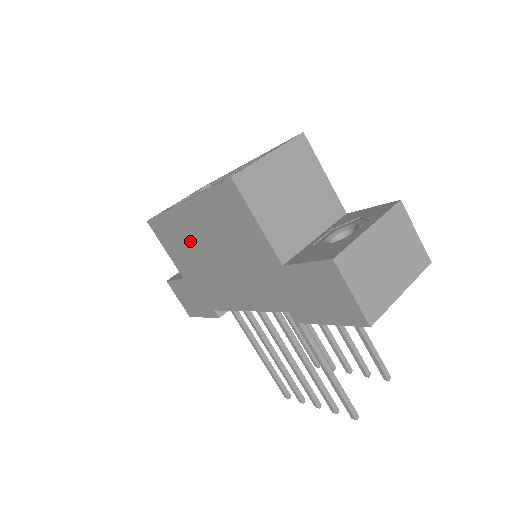
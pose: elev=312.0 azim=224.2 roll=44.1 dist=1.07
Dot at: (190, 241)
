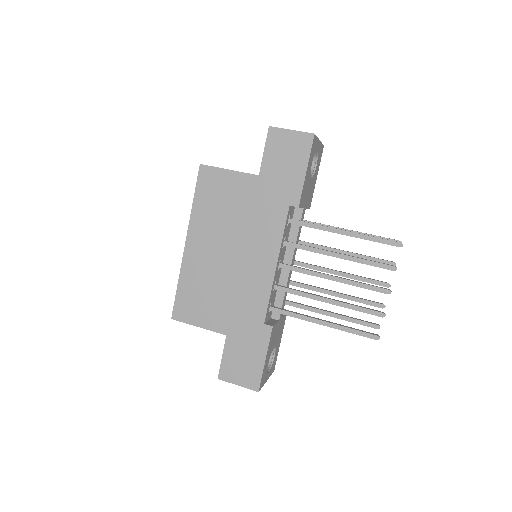
Dot at: (208, 270)
